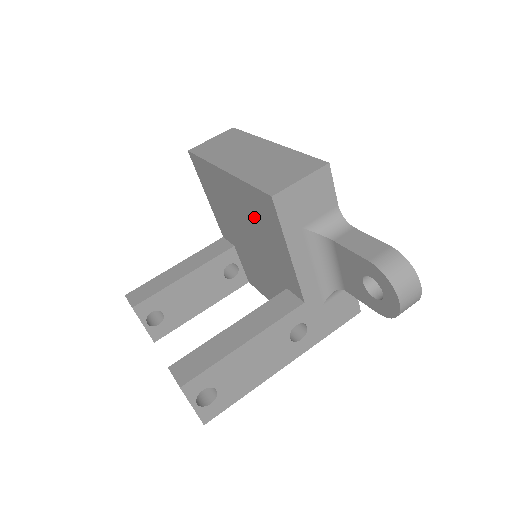
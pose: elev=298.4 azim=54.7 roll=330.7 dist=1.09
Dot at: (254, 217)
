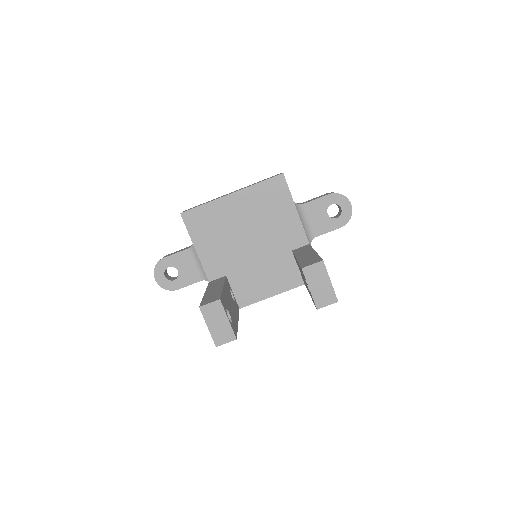
Dot at: (262, 209)
